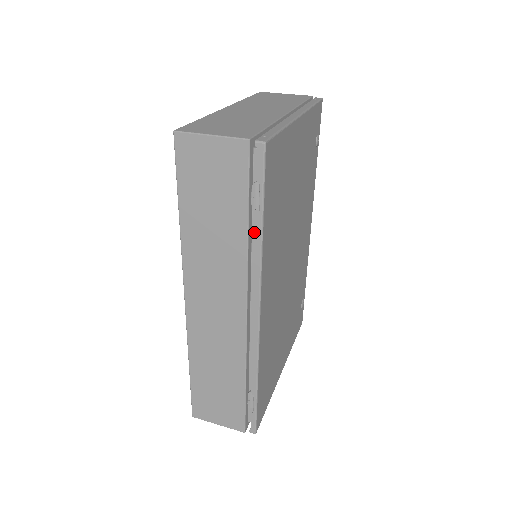
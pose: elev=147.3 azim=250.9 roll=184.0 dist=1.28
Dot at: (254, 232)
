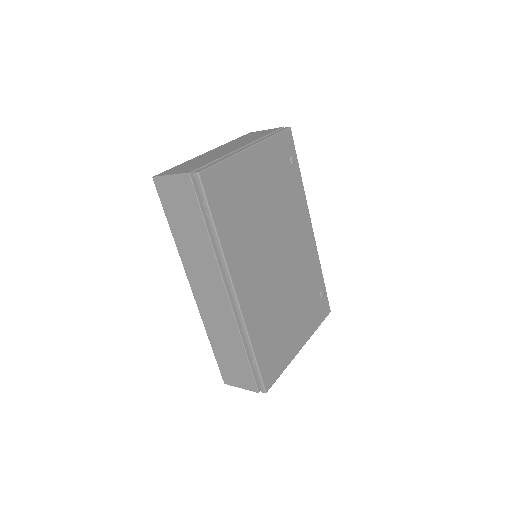
Dot at: occluded
